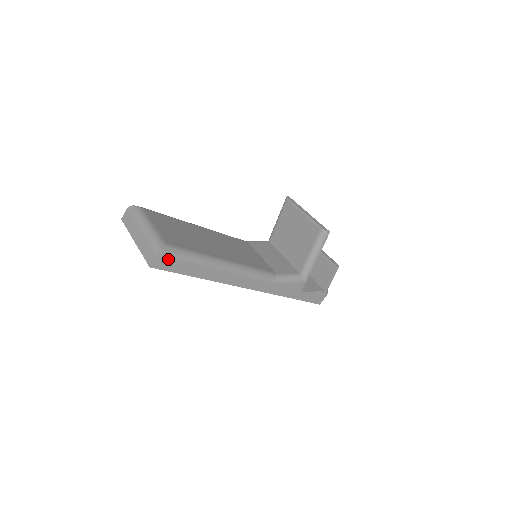
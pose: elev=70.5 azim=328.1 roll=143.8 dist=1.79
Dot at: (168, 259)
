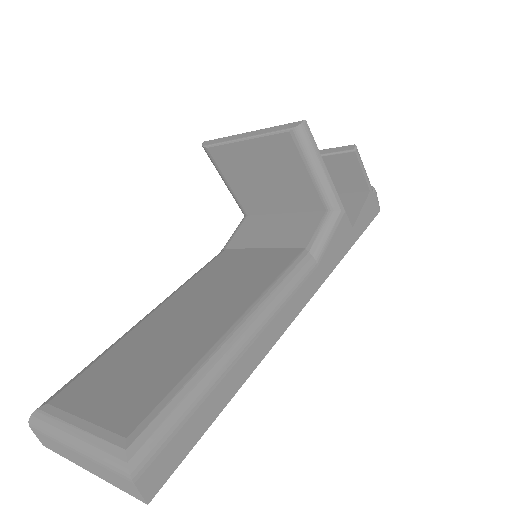
Dot at: (158, 456)
